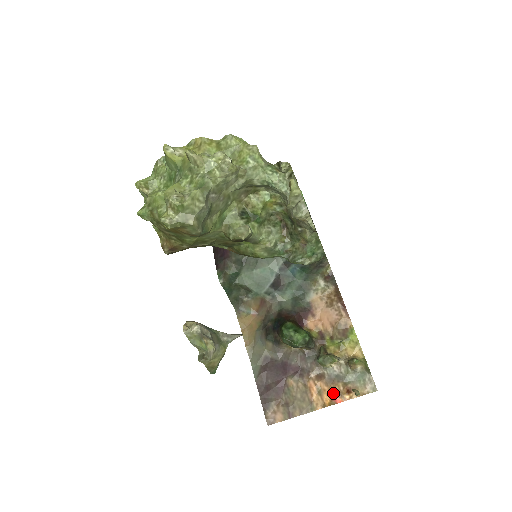
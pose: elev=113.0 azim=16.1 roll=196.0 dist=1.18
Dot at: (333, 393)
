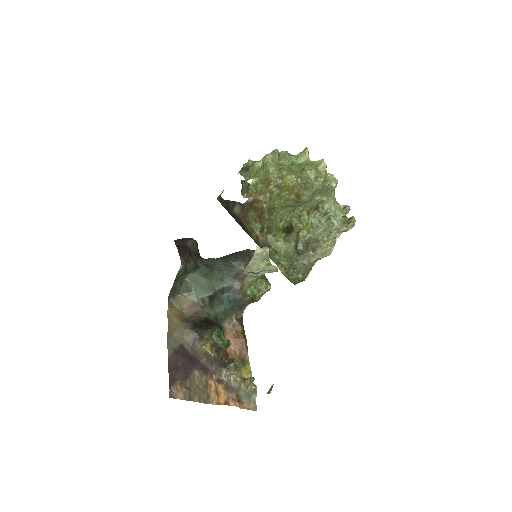
Dot at: (228, 397)
